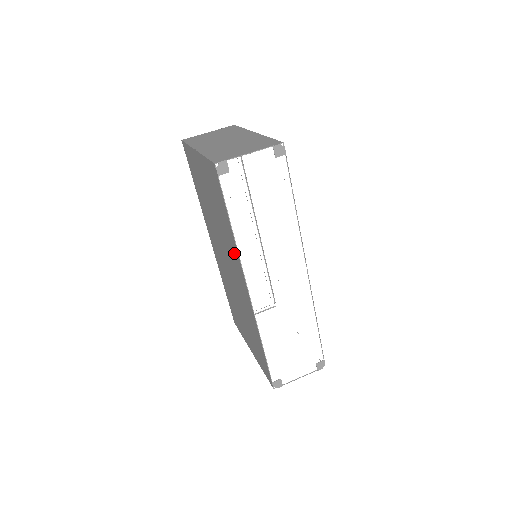
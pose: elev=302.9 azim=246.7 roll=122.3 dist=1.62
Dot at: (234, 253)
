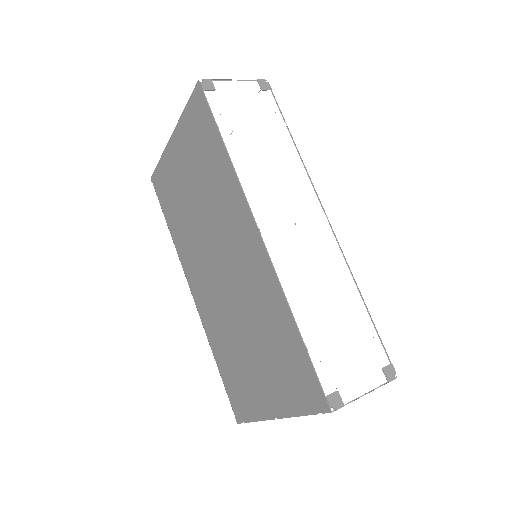
Dot at: (231, 198)
